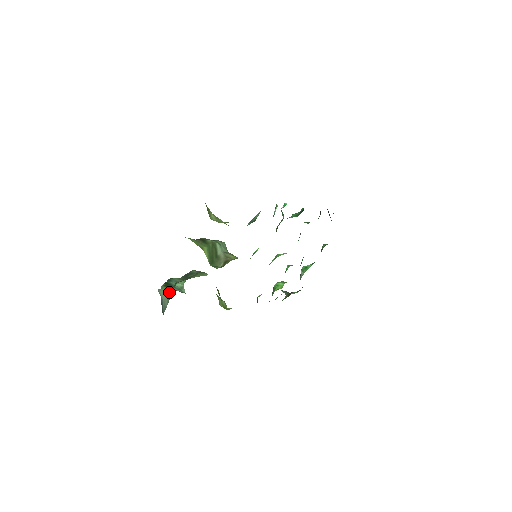
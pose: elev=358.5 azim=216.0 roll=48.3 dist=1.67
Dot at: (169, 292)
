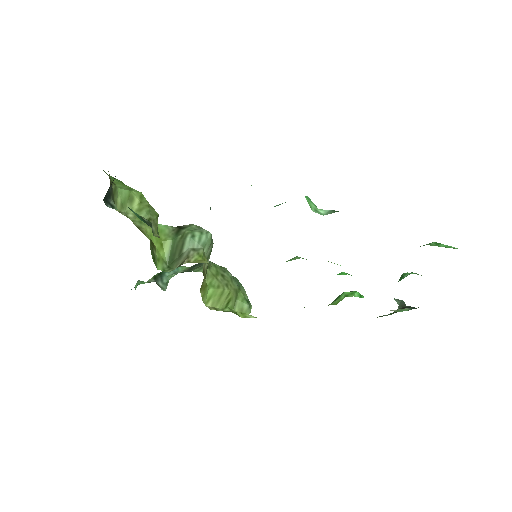
Dot at: occluded
